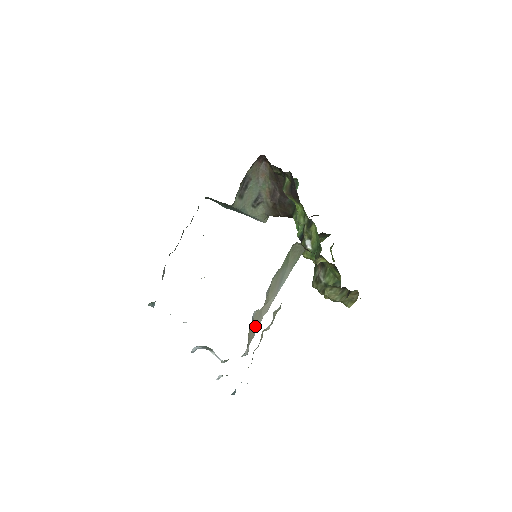
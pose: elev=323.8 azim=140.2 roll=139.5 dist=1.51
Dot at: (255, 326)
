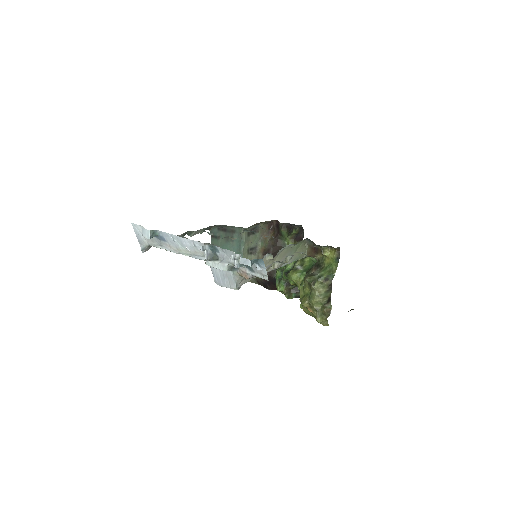
Dot at: occluded
